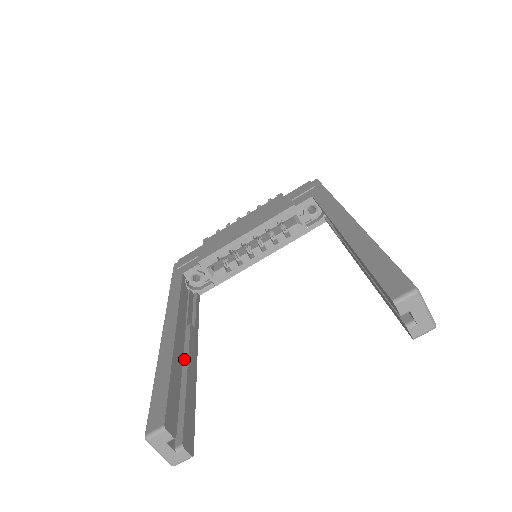
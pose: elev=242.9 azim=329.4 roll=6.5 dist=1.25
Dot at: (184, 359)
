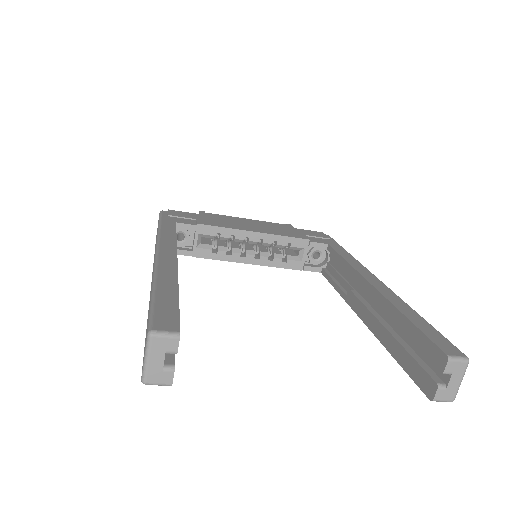
Dot at: occluded
